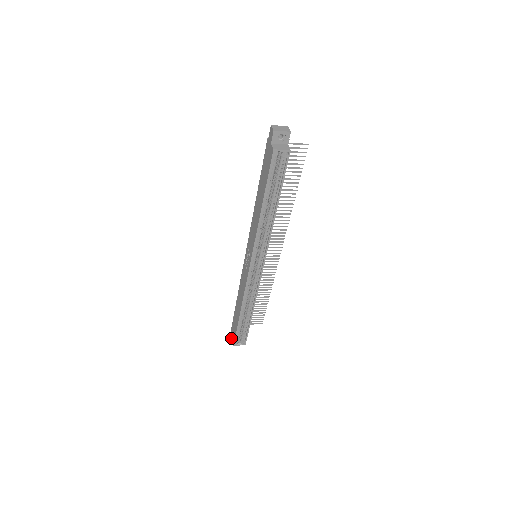
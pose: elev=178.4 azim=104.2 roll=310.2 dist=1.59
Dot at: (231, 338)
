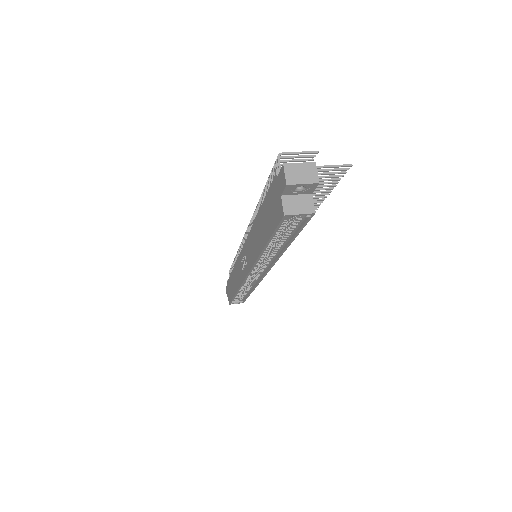
Dot at: (227, 292)
